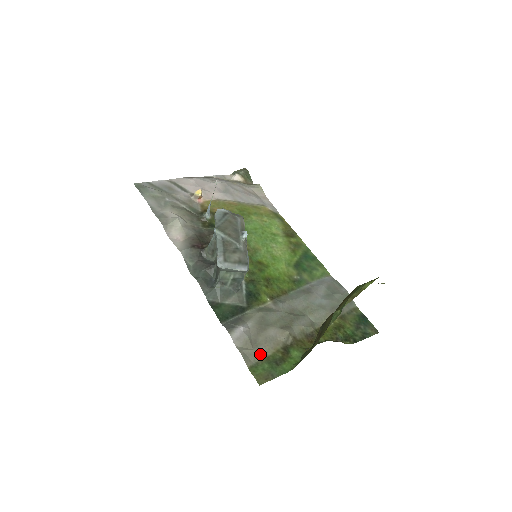
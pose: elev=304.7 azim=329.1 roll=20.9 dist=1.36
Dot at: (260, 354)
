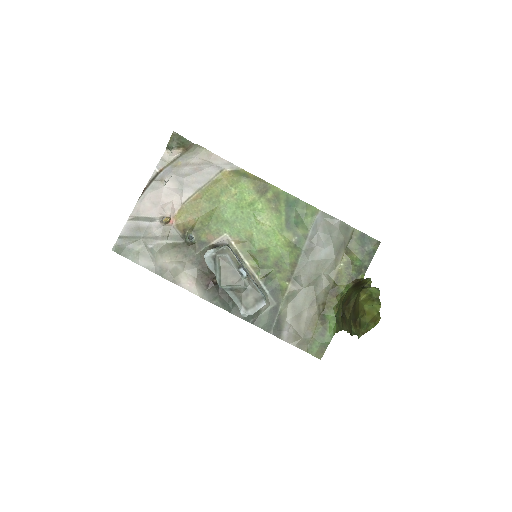
Dot at: (308, 337)
